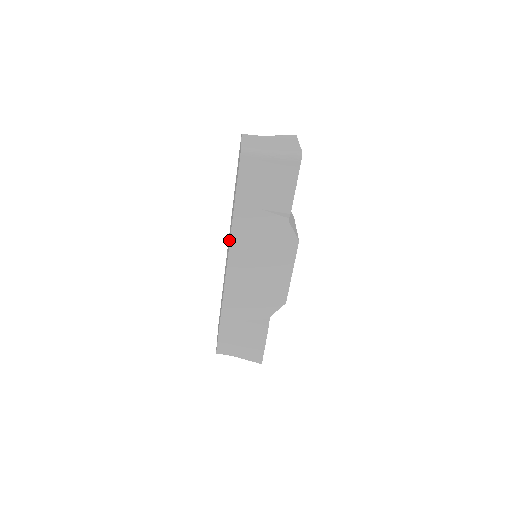
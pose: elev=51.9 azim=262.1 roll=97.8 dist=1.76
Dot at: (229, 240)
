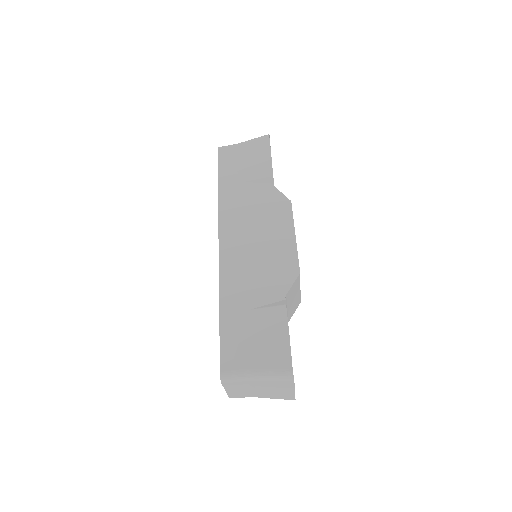
Dot at: occluded
